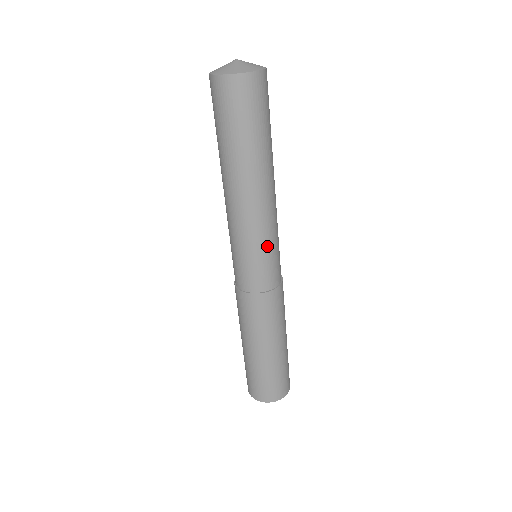
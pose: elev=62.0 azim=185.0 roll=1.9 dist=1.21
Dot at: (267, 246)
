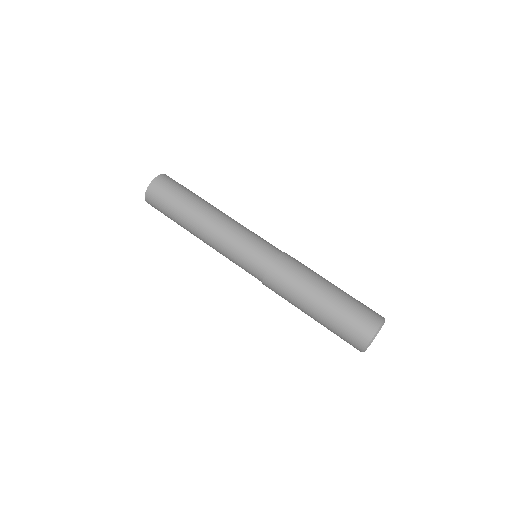
Dot at: (243, 240)
